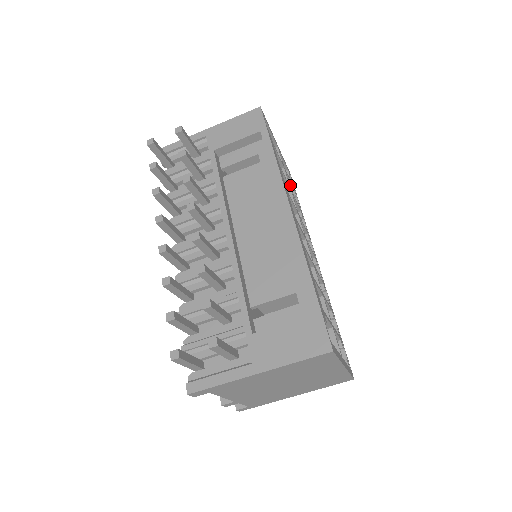
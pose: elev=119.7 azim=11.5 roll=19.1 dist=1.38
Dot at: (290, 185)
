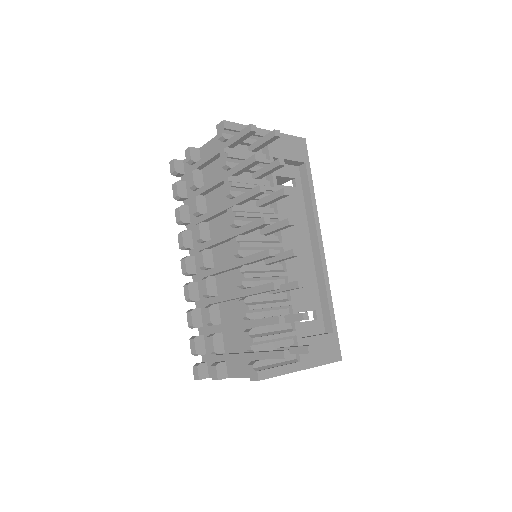
Dot at: occluded
